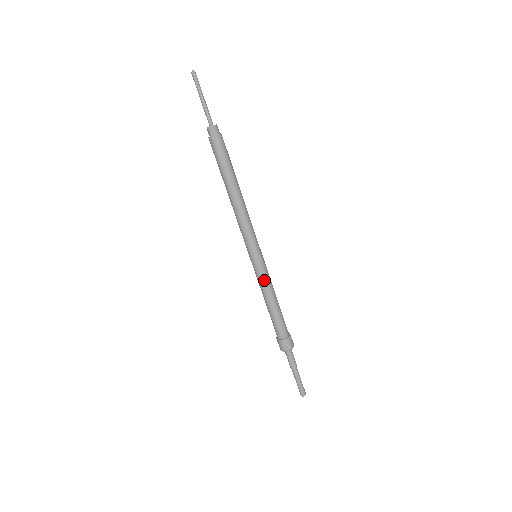
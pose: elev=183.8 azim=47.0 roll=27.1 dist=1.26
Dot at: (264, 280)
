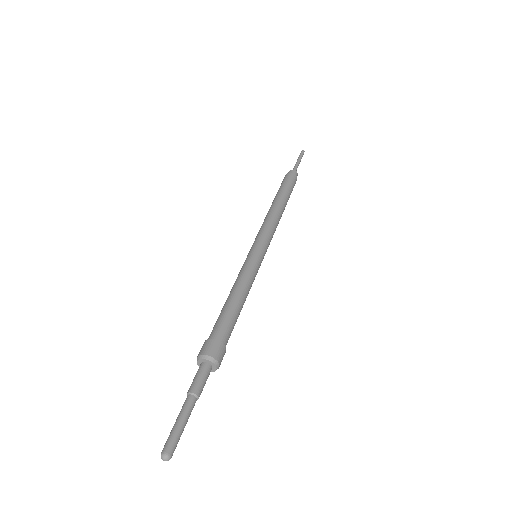
Dot at: (246, 270)
